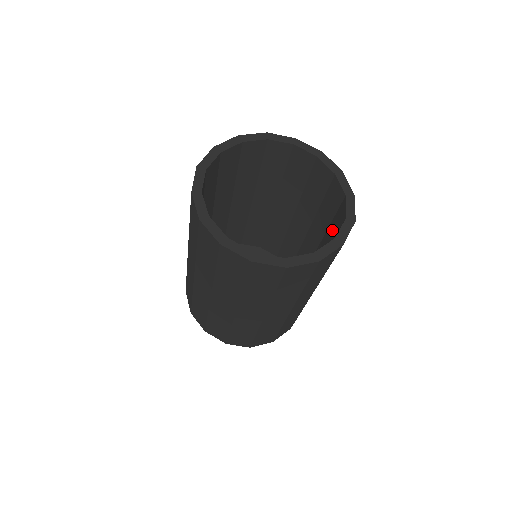
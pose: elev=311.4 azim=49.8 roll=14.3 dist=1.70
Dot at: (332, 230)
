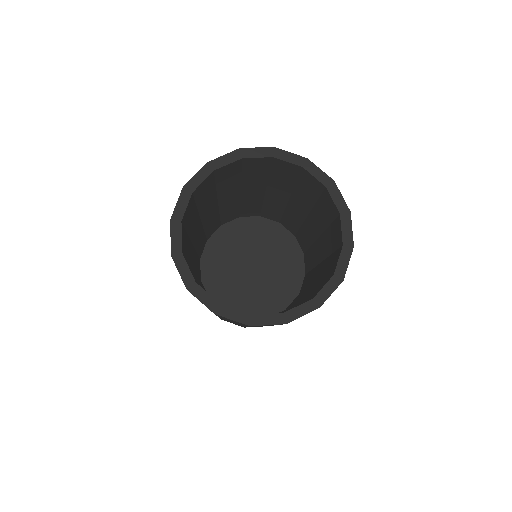
Dot at: (306, 192)
